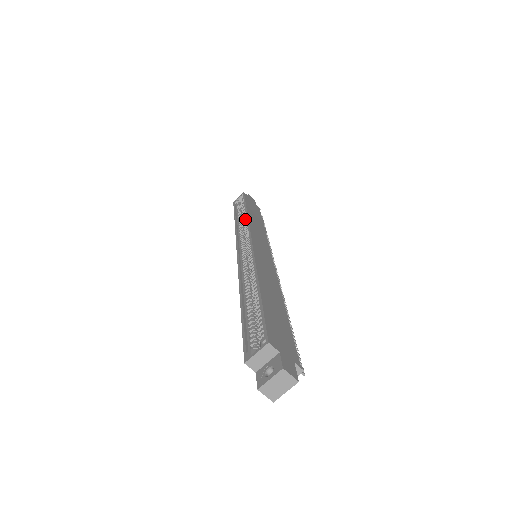
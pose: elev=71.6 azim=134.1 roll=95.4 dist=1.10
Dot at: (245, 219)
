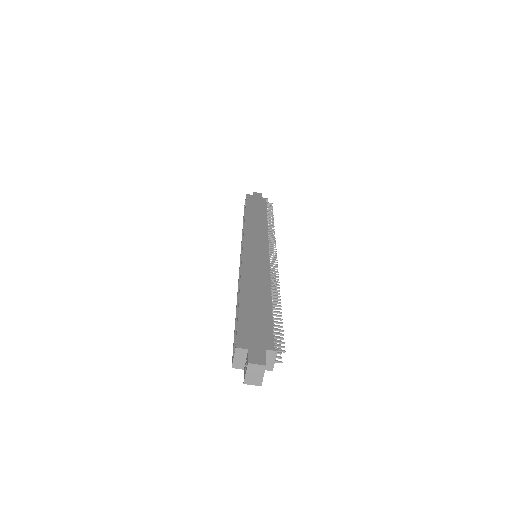
Dot at: occluded
